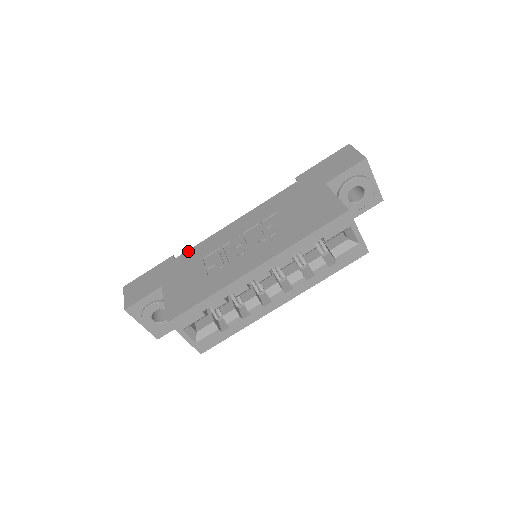
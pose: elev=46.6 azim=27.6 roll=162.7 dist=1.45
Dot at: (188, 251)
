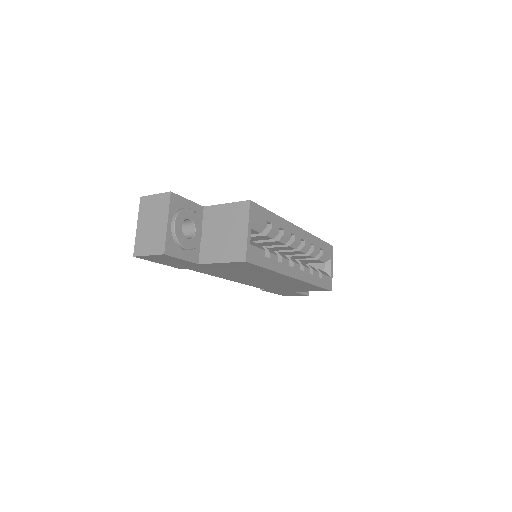
Dot at: occluded
